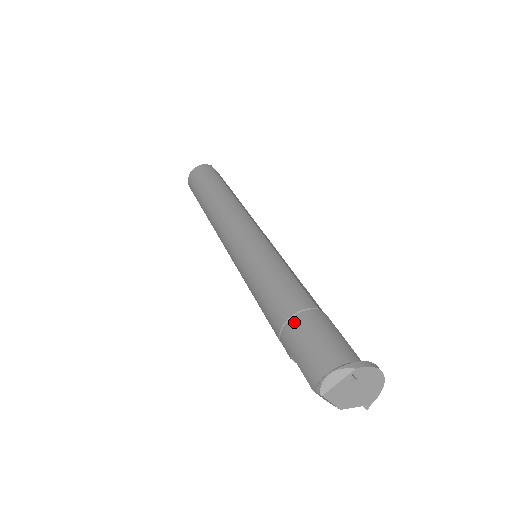
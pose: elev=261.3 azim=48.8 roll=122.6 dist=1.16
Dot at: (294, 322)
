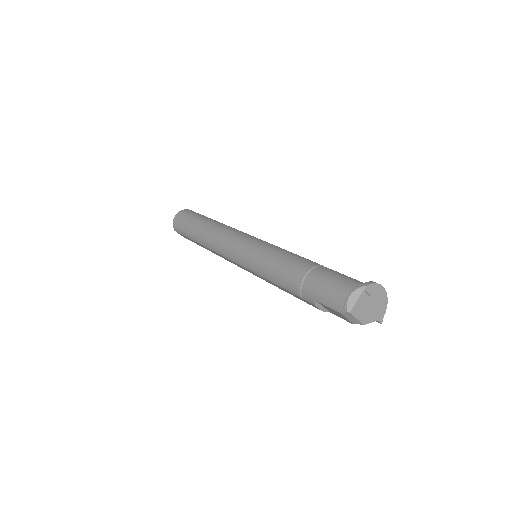
Dot at: (309, 277)
